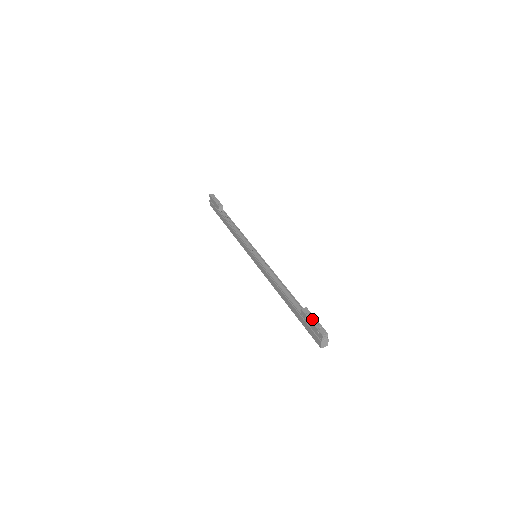
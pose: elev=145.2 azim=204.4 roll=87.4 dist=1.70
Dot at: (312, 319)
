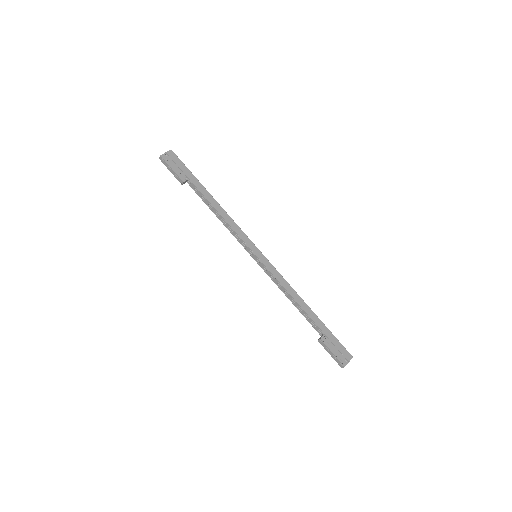
Dot at: (329, 353)
